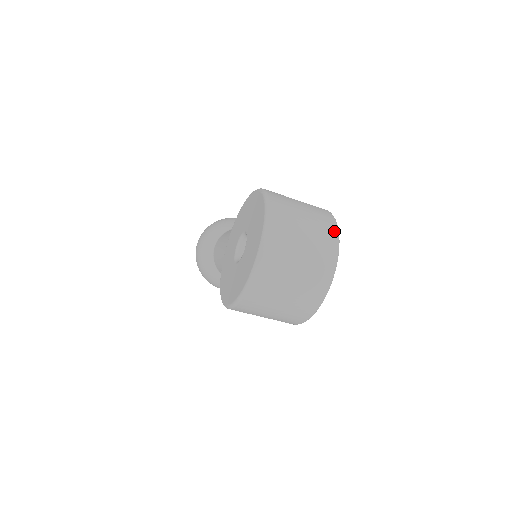
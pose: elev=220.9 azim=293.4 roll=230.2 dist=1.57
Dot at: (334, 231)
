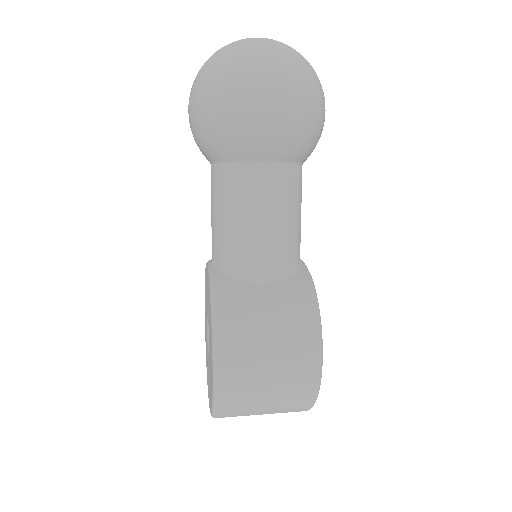
Dot at: occluded
